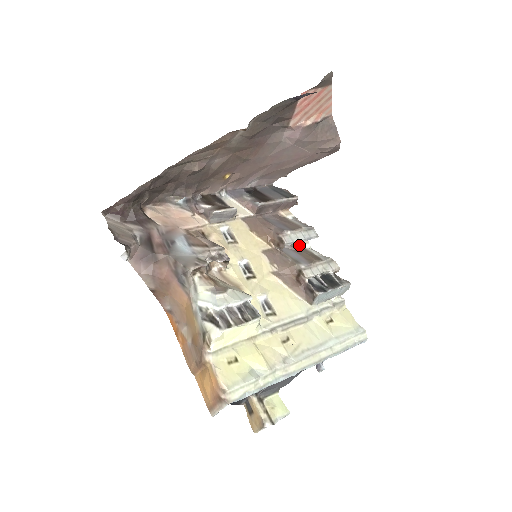
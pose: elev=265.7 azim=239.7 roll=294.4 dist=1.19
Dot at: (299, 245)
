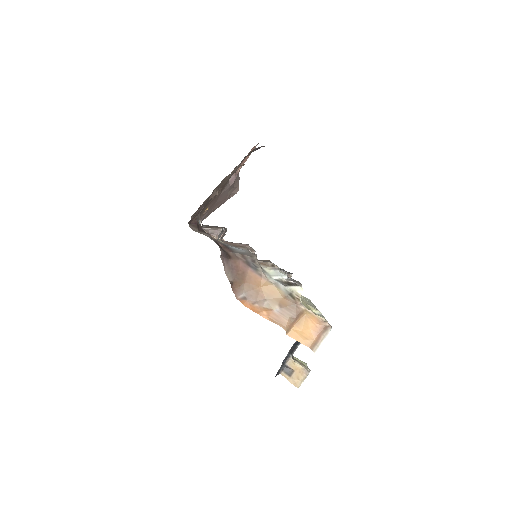
Dot at: occluded
